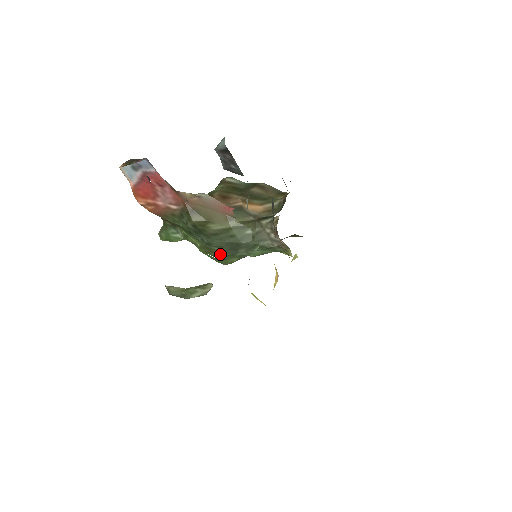
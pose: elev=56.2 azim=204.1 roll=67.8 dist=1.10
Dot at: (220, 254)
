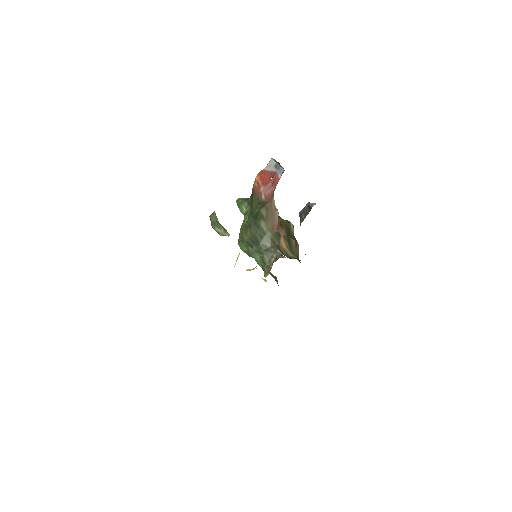
Dot at: (246, 237)
